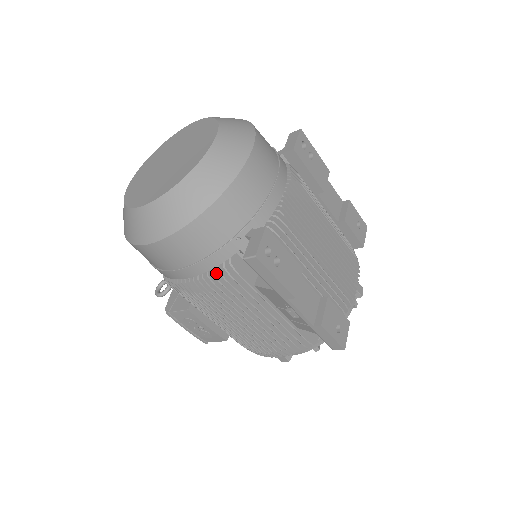
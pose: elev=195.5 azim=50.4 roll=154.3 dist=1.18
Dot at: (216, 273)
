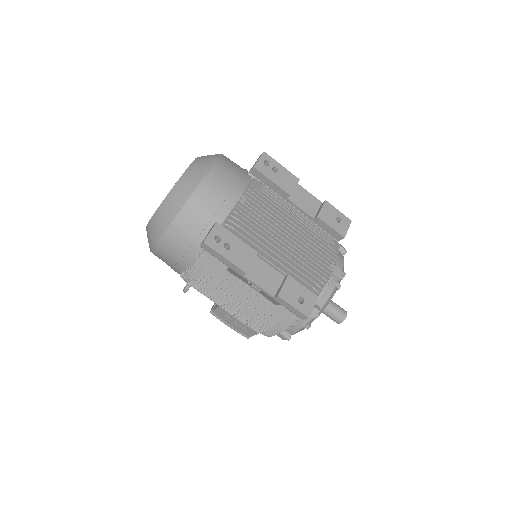
Dot at: (197, 263)
